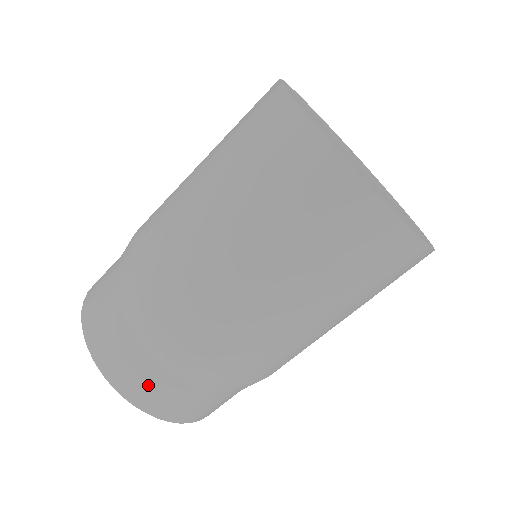
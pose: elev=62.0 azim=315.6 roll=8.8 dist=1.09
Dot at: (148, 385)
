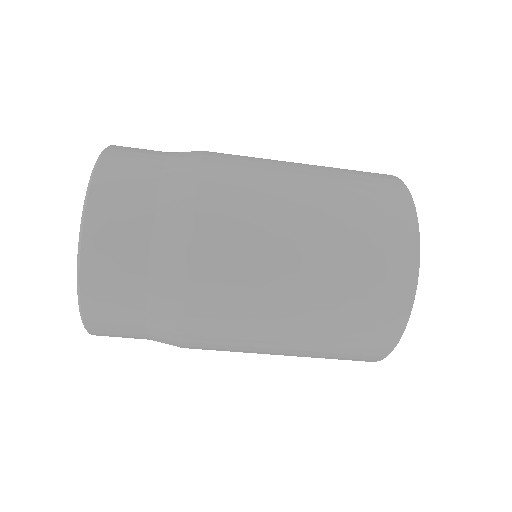
Dot at: occluded
